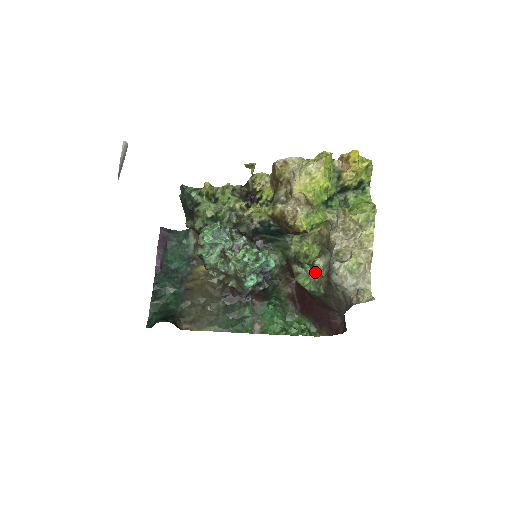
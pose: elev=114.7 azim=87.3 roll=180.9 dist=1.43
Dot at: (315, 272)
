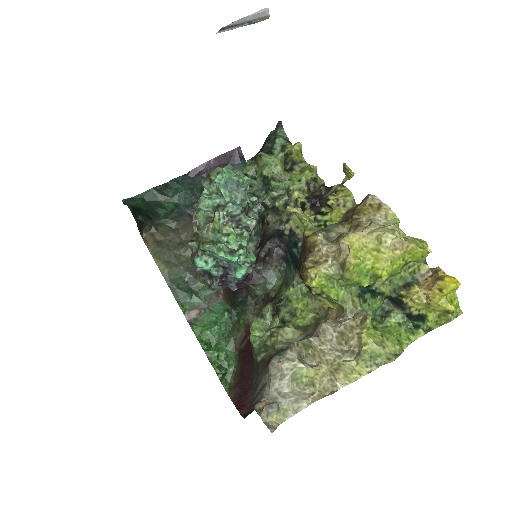
Dot at: (275, 335)
